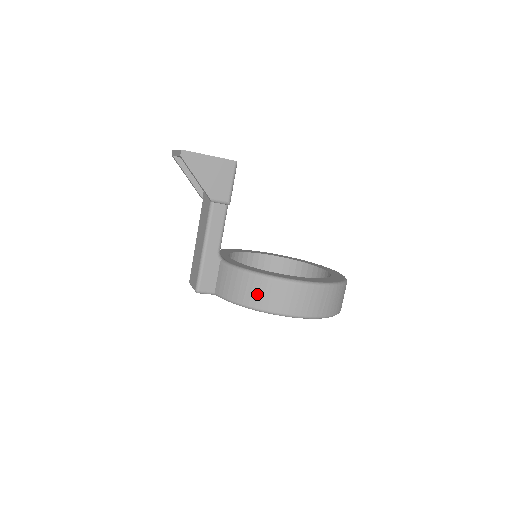
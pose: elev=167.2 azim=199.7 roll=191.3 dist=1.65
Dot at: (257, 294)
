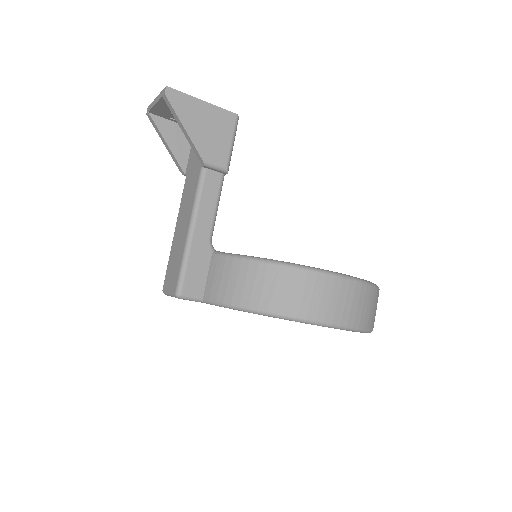
Dot at: (271, 290)
